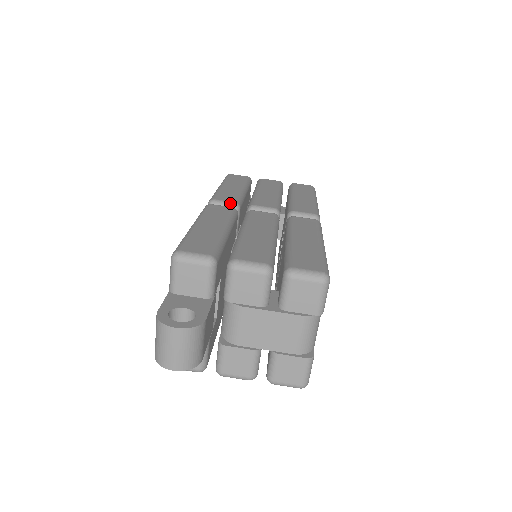
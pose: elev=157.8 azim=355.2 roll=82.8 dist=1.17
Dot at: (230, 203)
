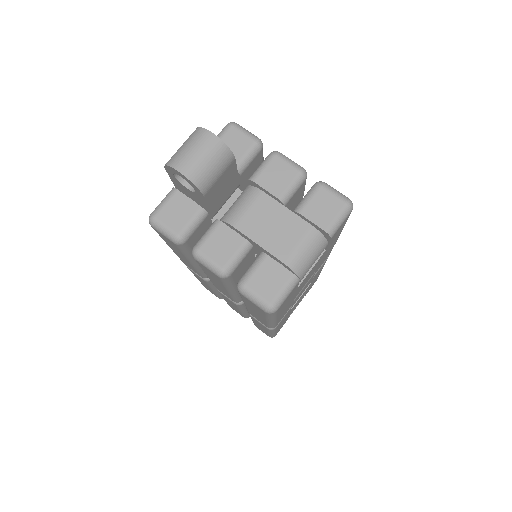
Dot at: occluded
